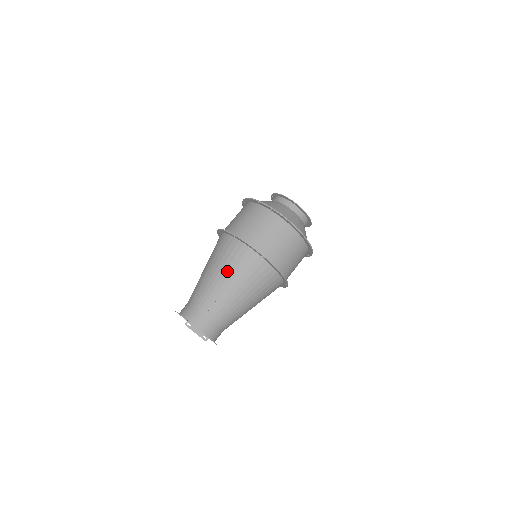
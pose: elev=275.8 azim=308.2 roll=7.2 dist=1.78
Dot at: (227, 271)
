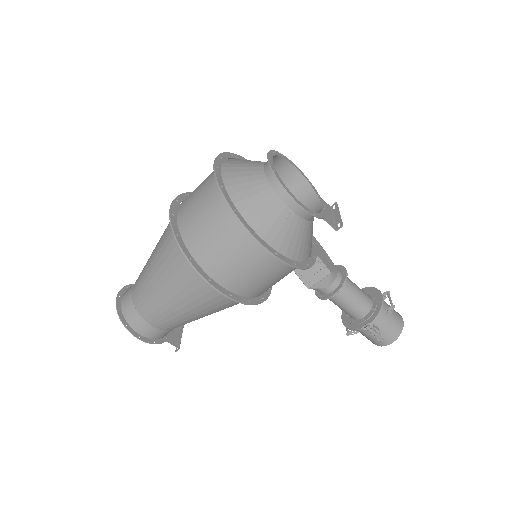
Dot at: occluded
